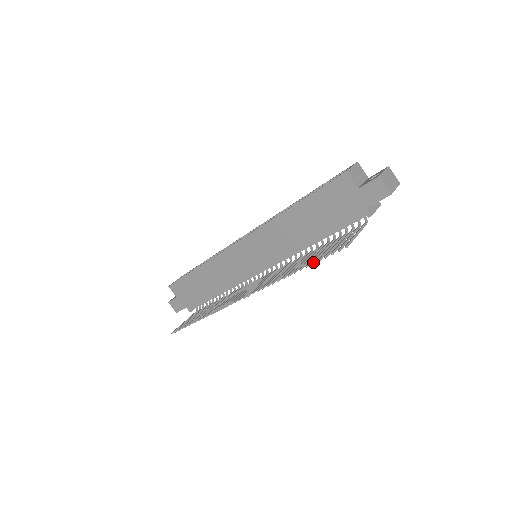
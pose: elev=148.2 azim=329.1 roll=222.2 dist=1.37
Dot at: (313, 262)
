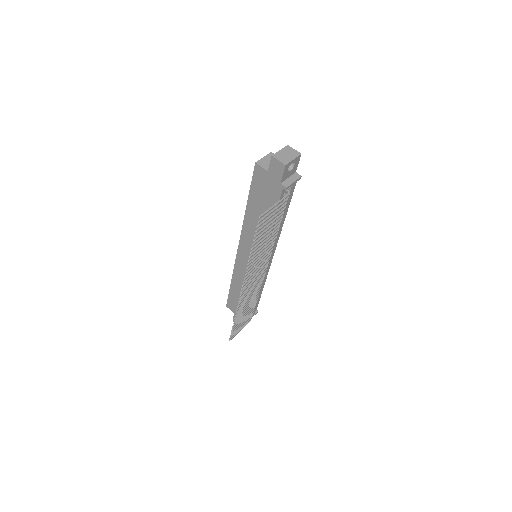
Dot at: (254, 239)
